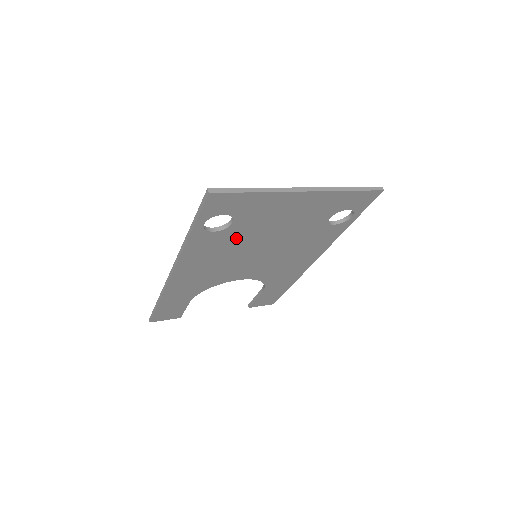
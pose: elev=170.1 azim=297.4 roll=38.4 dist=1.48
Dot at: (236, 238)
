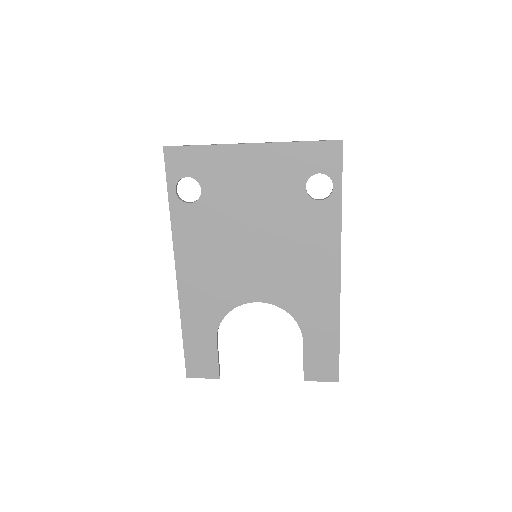
Dot at: (216, 216)
